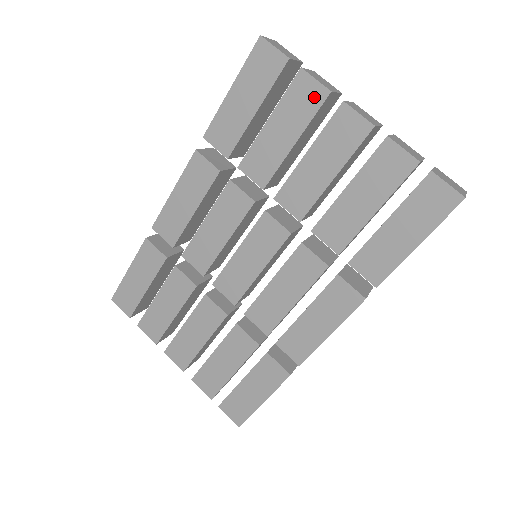
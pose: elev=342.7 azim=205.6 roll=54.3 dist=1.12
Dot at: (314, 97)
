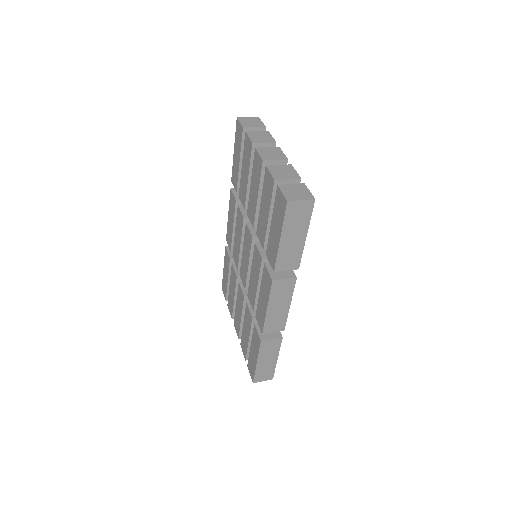
Dot at: (249, 148)
